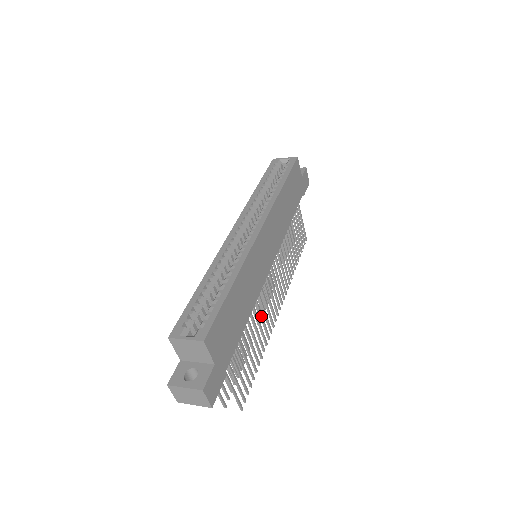
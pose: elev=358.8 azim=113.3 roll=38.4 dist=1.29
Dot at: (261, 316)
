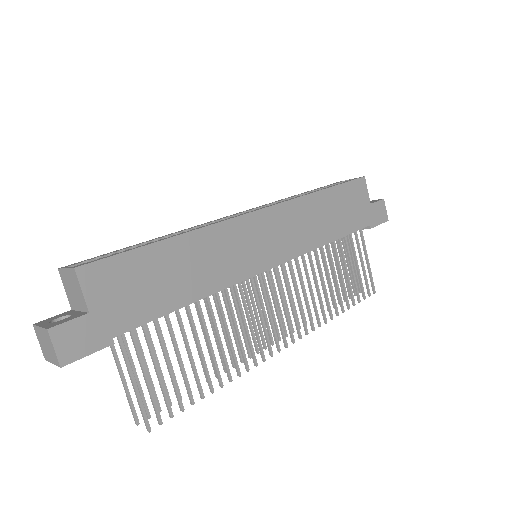
Dot at: (235, 327)
